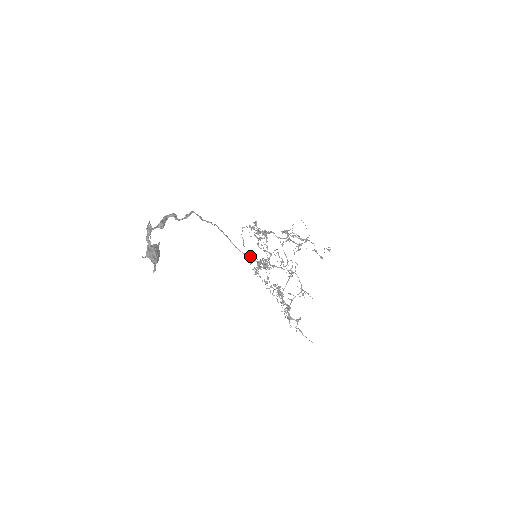
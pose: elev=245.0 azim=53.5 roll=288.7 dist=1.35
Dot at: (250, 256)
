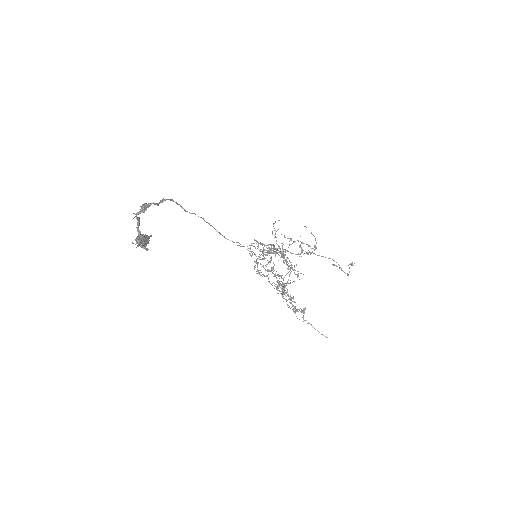
Dot at: (237, 242)
